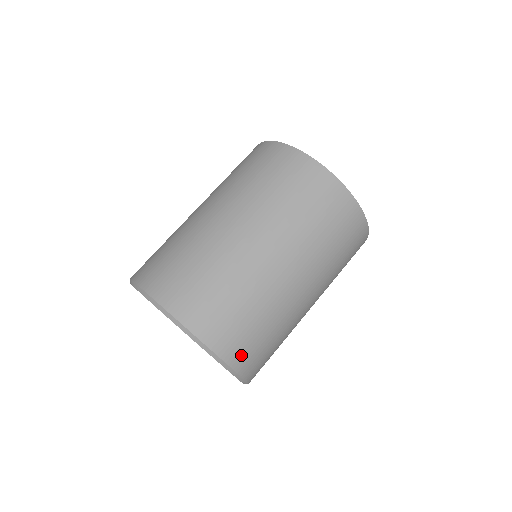
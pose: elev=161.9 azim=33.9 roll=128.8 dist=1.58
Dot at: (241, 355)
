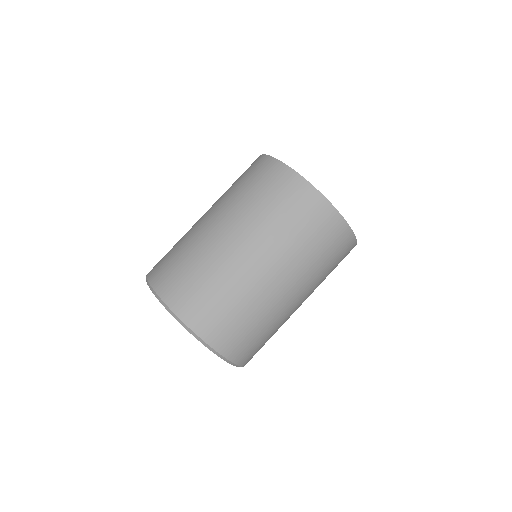
Dot at: (210, 328)
